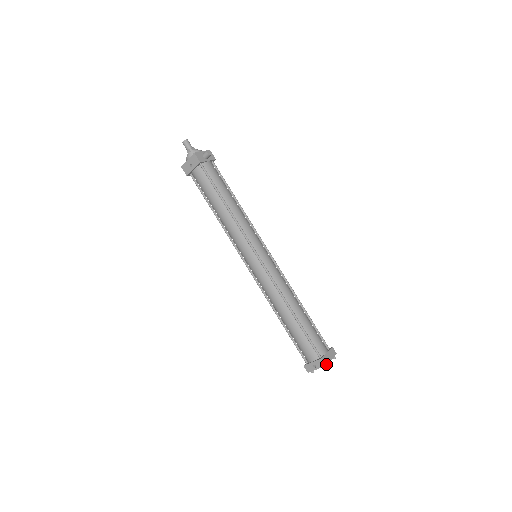
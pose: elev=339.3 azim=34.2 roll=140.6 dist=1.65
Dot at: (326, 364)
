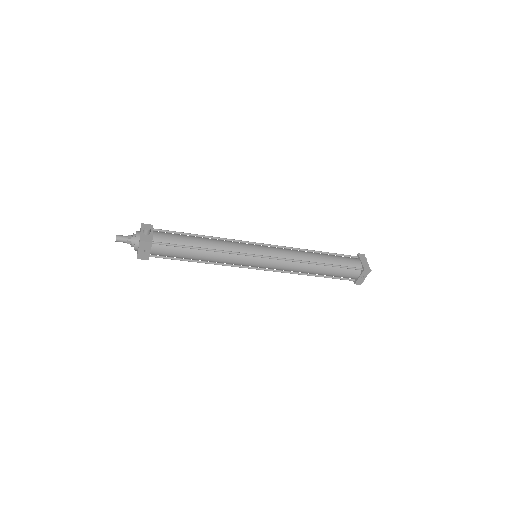
Dot at: (370, 269)
